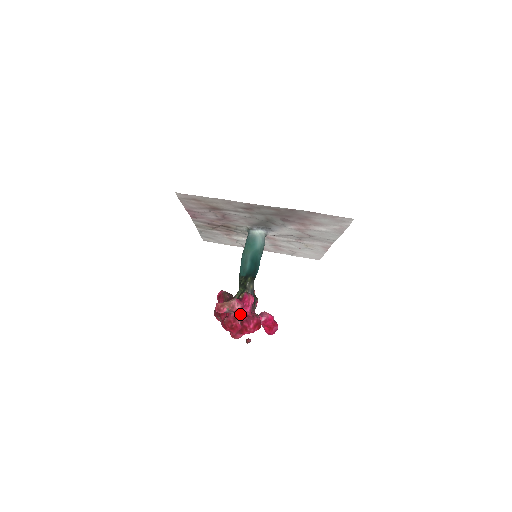
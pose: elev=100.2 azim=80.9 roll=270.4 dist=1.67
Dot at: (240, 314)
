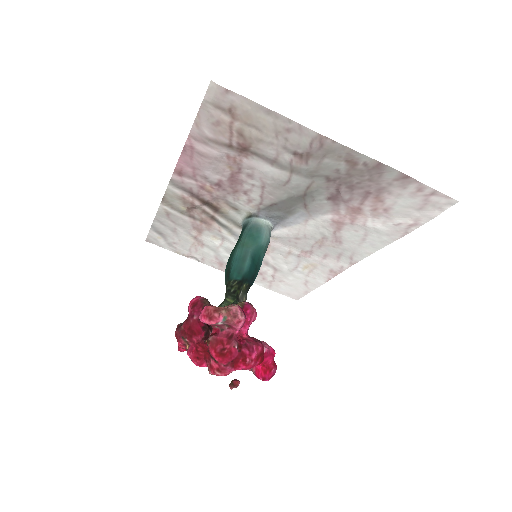
Dot at: (237, 333)
